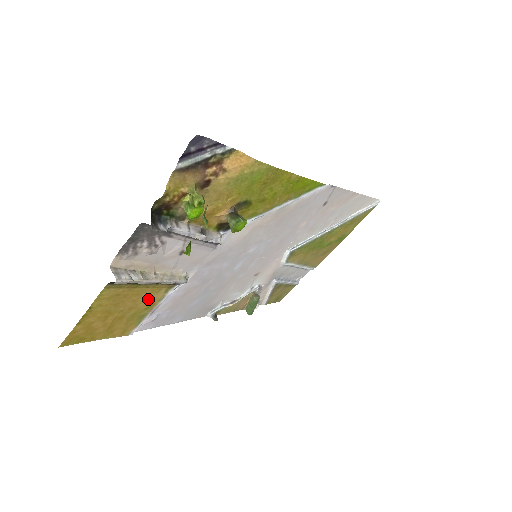
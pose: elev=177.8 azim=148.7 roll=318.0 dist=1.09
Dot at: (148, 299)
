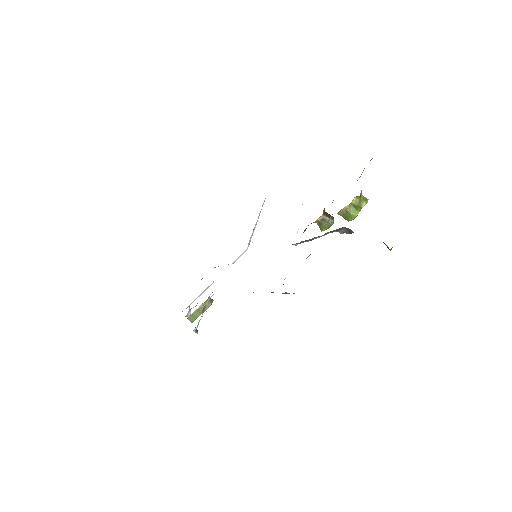
Dot at: occluded
